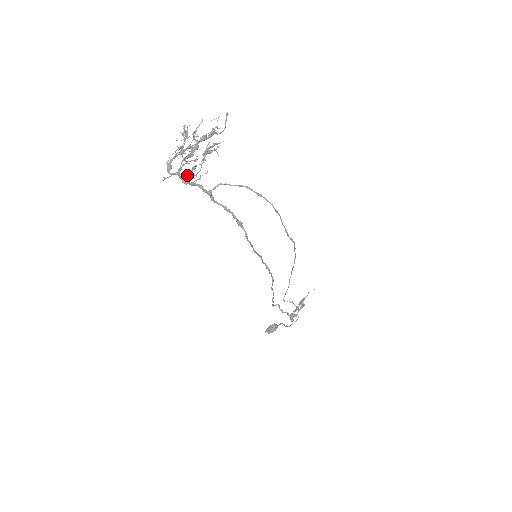
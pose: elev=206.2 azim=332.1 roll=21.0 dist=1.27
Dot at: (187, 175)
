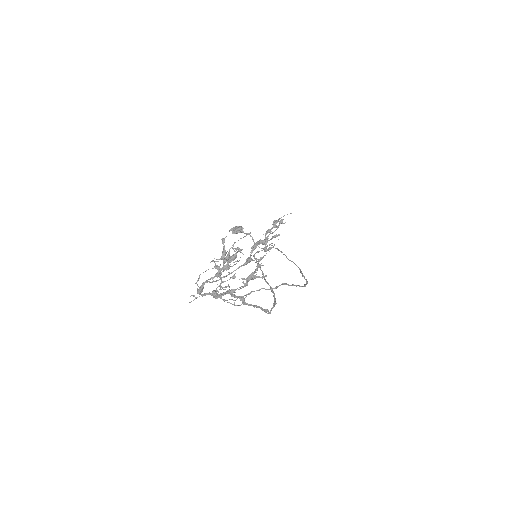
Dot at: (221, 296)
